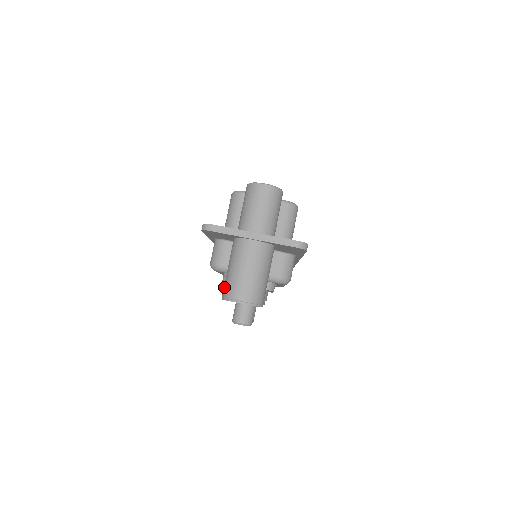
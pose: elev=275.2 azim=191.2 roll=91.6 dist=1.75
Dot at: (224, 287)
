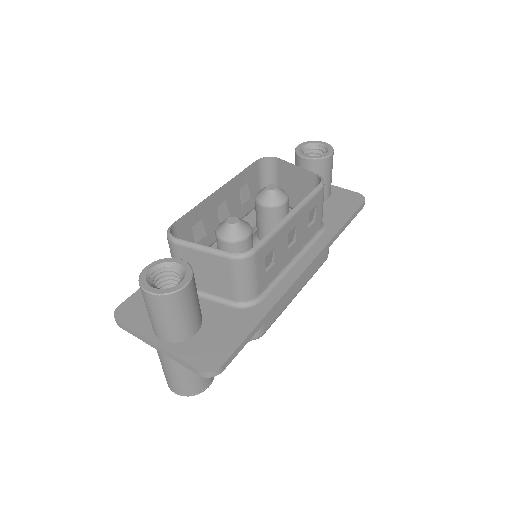
Dot at: occluded
